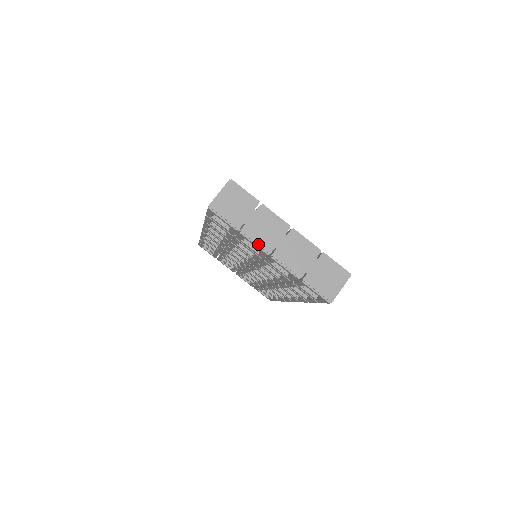
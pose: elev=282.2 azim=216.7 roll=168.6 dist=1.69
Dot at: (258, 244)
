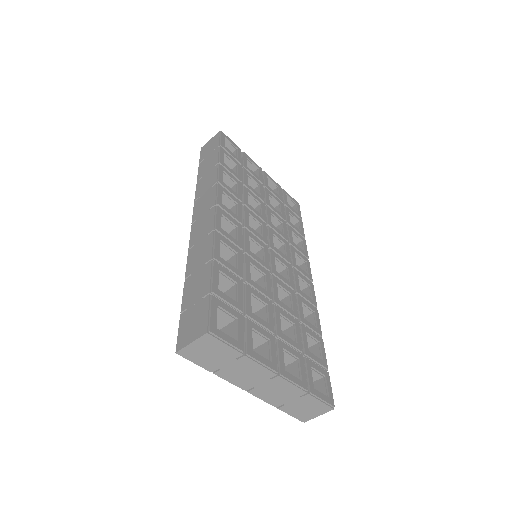
Dot at: (234, 383)
